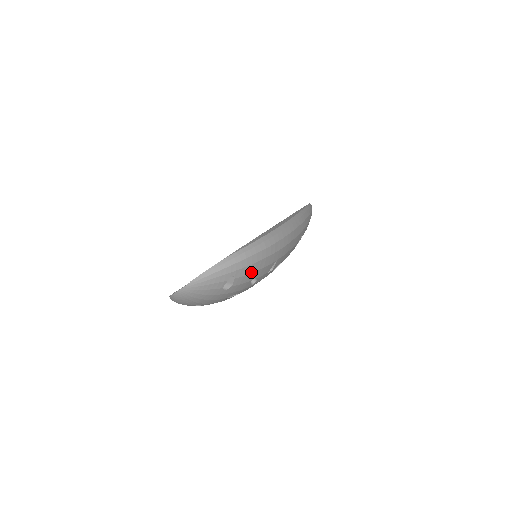
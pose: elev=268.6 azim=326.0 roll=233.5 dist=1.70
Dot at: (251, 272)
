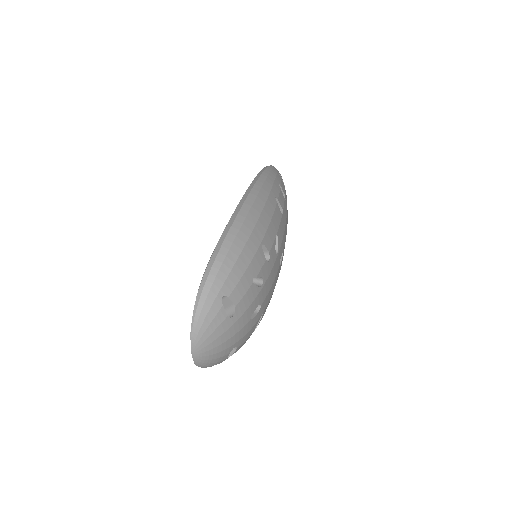
Dot at: (240, 277)
